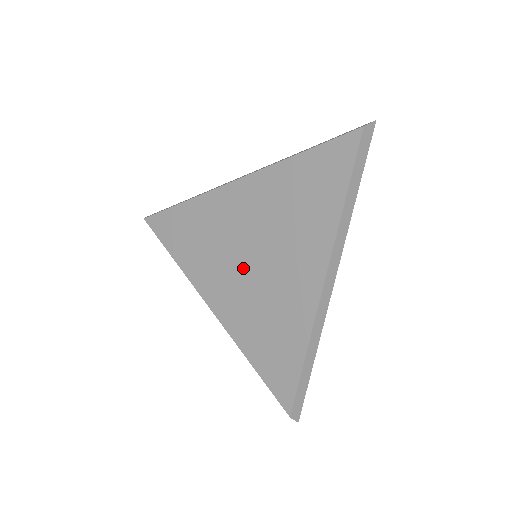
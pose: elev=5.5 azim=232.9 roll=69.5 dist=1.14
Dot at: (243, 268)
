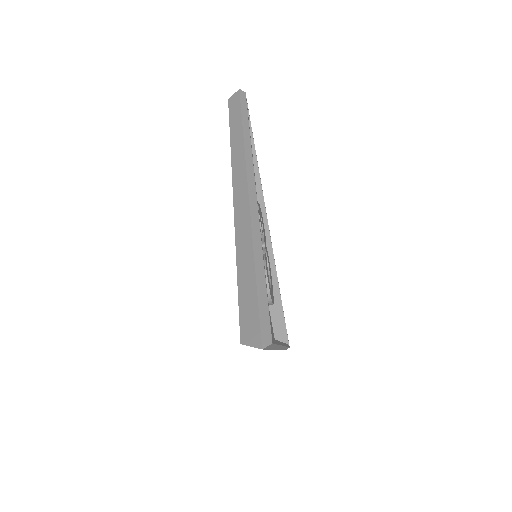
Dot at: occluded
